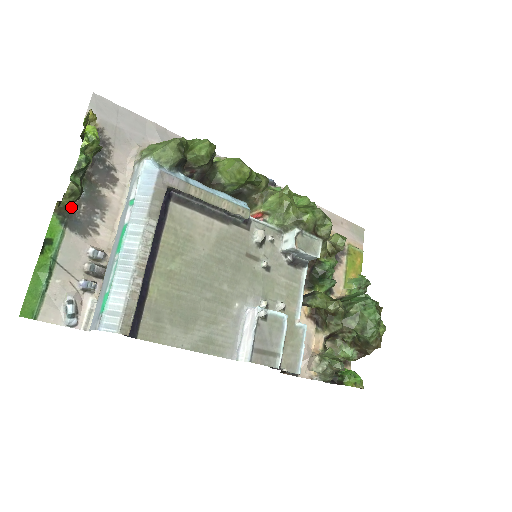
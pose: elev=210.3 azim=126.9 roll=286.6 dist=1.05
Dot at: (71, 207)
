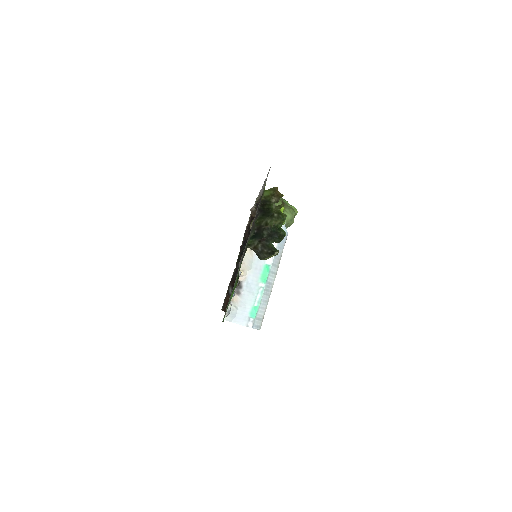
Dot at: (246, 248)
